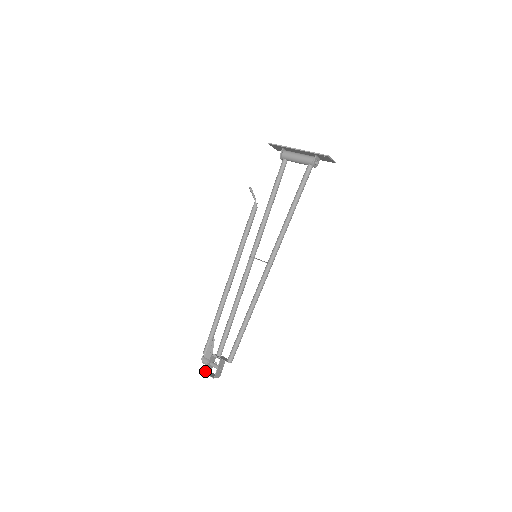
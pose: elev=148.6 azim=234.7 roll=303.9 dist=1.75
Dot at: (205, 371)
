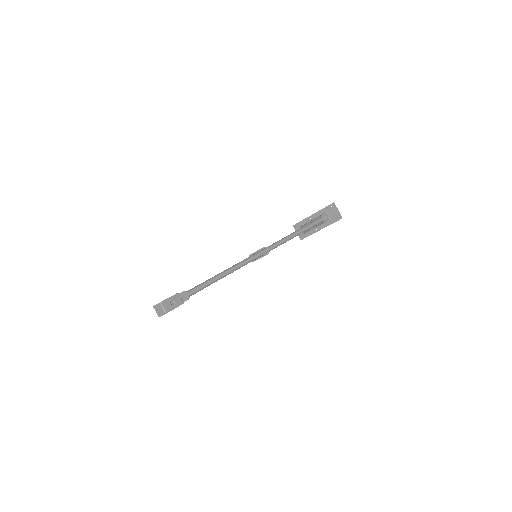
Dot at: occluded
